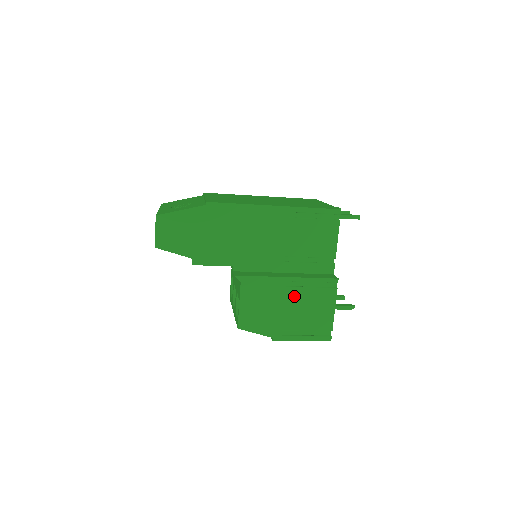
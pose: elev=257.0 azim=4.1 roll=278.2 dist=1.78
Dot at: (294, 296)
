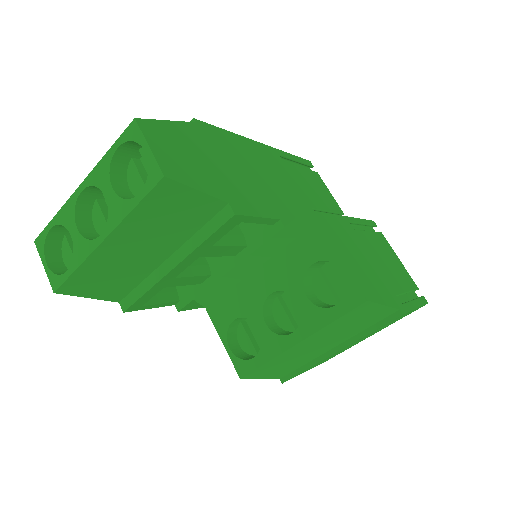
Dot at: (367, 243)
